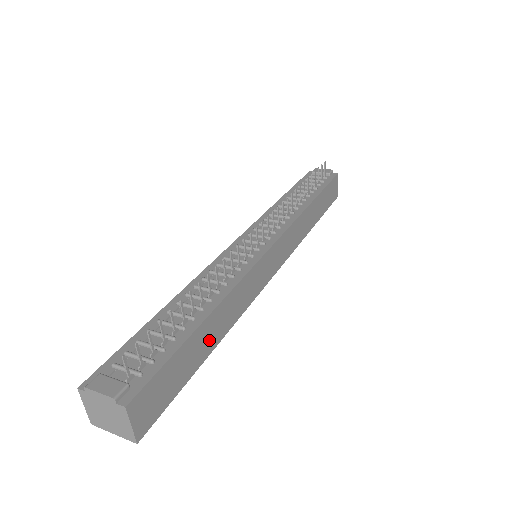
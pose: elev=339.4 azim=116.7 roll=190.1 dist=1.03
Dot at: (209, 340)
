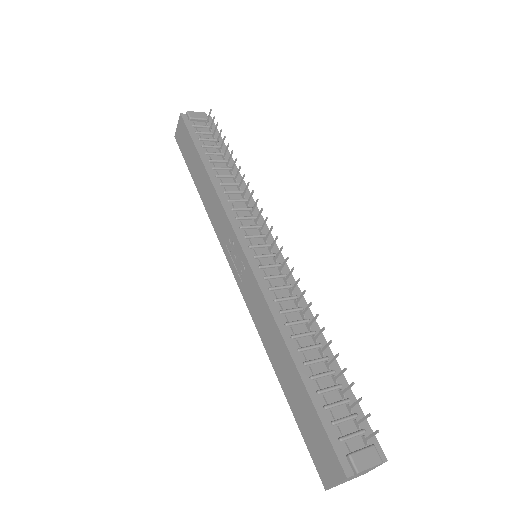
Dot at: occluded
